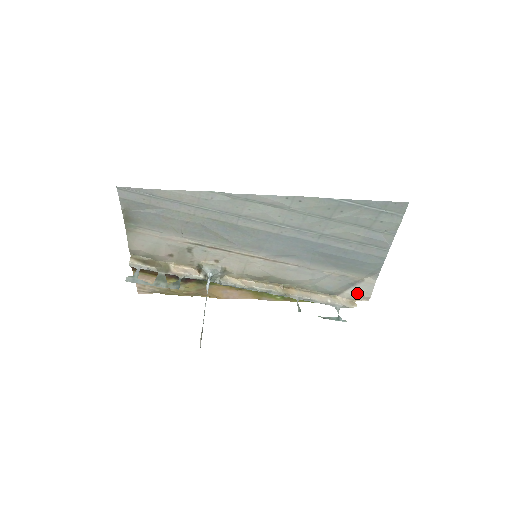
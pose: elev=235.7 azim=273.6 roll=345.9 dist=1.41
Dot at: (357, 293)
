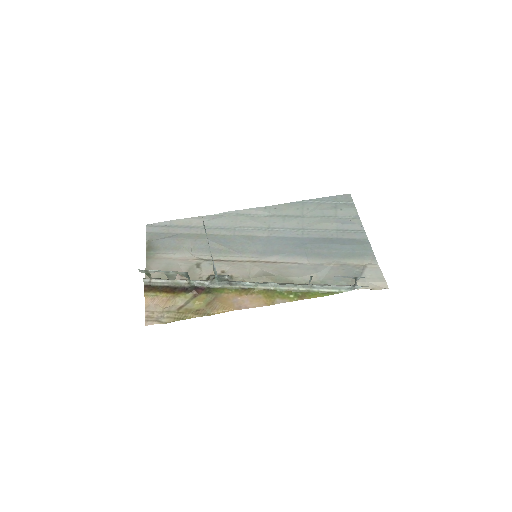
Dot at: (369, 280)
